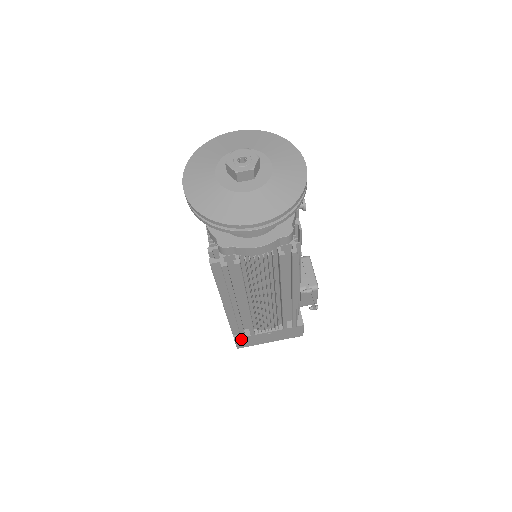
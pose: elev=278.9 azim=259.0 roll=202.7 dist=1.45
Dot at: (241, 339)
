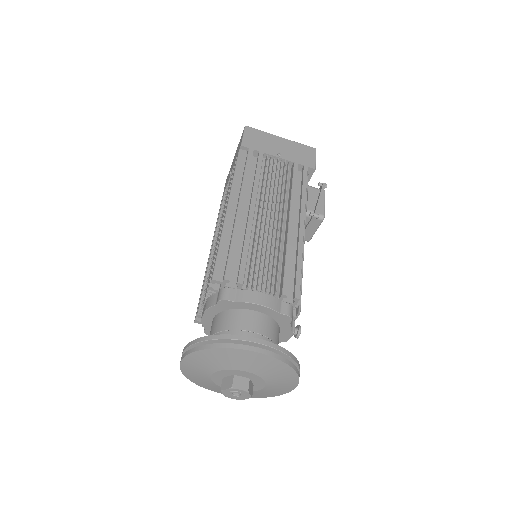
Dot at: occluded
